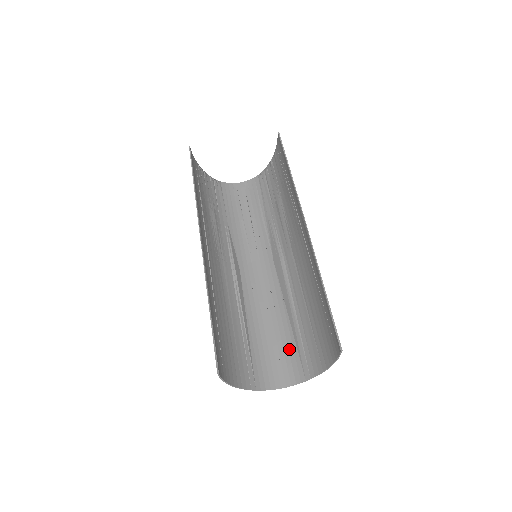
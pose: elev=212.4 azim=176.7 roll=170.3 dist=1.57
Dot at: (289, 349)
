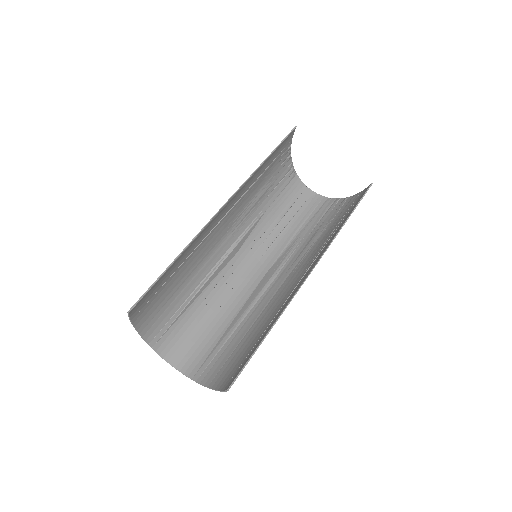
Dot at: (207, 345)
